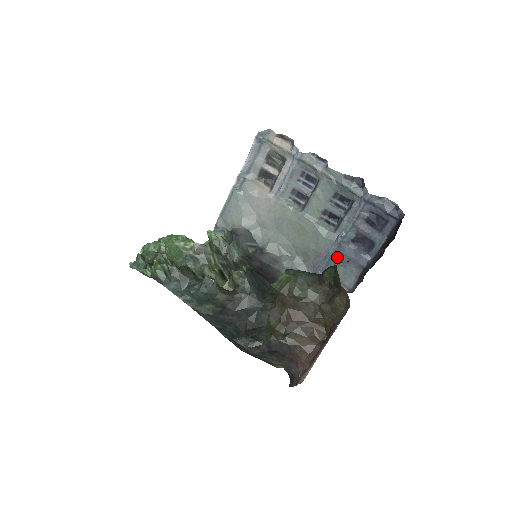
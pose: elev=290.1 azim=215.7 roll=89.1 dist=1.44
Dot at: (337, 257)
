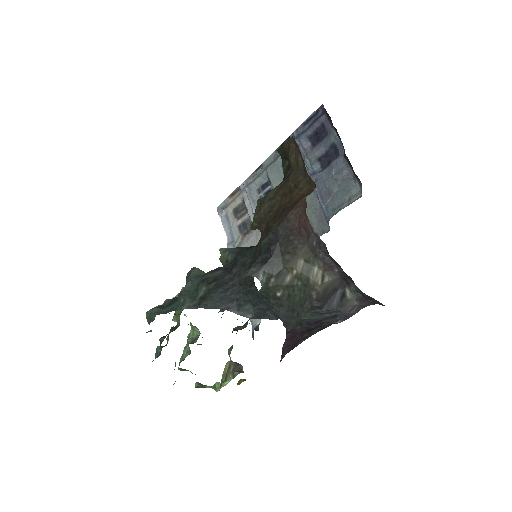
Dot at: (324, 189)
